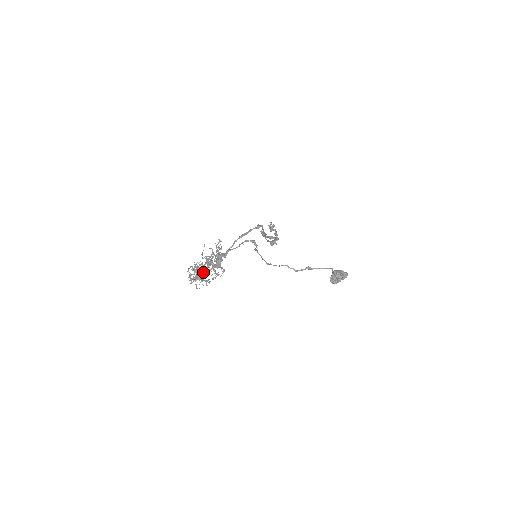
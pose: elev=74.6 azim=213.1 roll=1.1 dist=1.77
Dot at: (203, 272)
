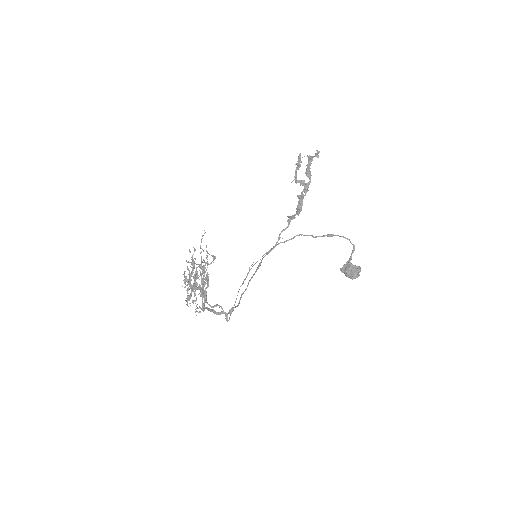
Dot at: (191, 291)
